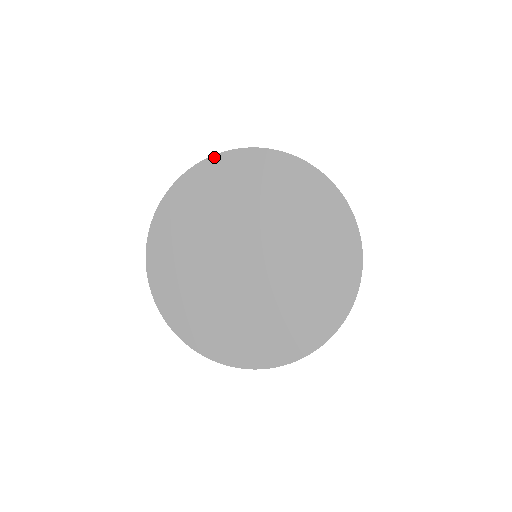
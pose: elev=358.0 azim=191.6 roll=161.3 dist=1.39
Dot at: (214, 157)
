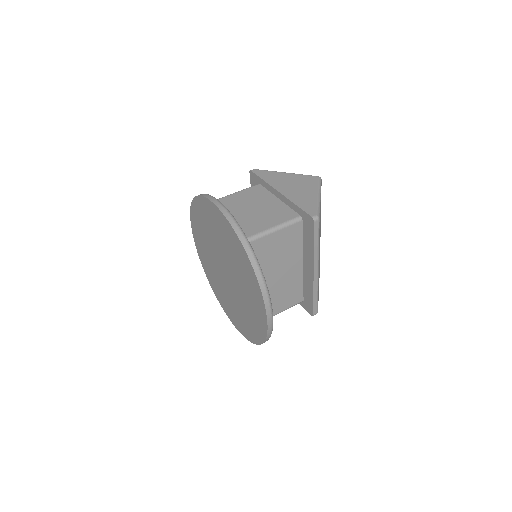
Dot at: (195, 198)
